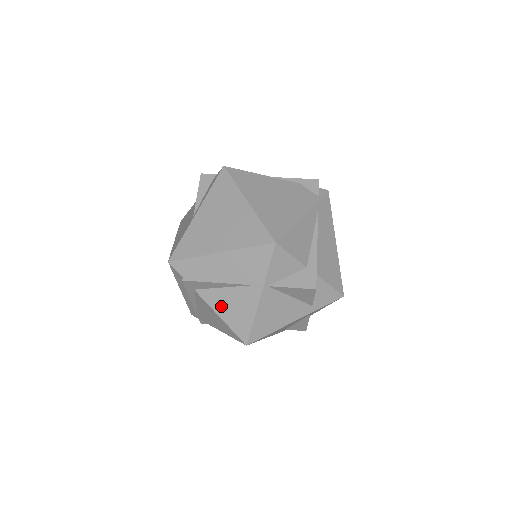
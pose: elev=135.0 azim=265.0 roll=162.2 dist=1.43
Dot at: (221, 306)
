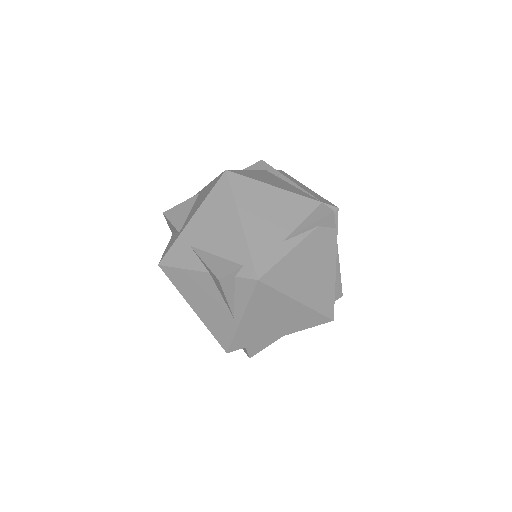
Dot at: occluded
